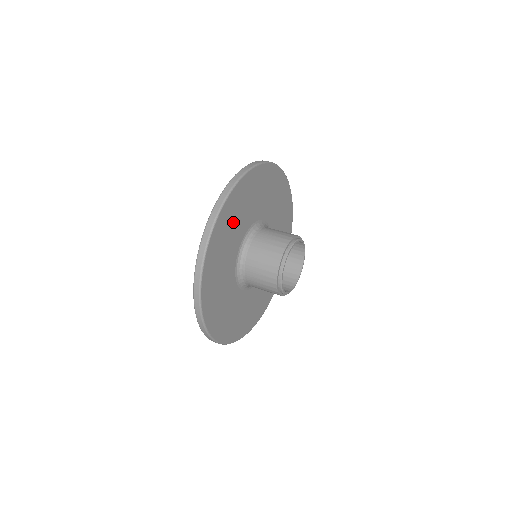
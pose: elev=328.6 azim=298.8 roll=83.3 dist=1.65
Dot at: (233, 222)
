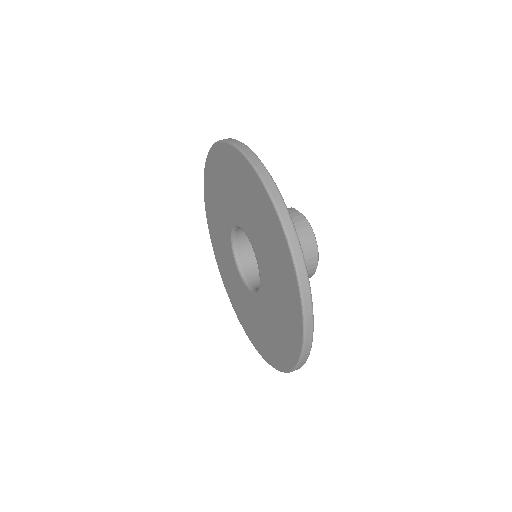
Dot at: occluded
